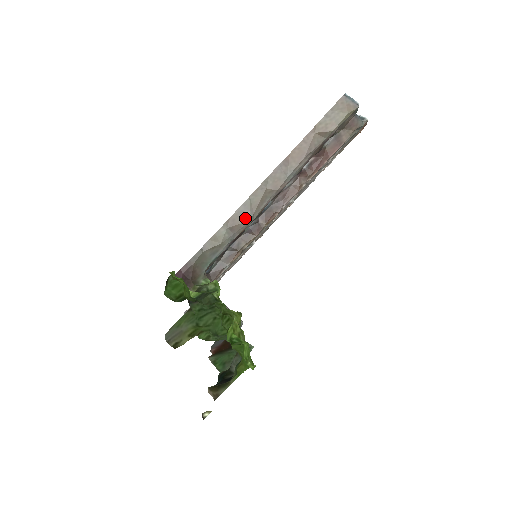
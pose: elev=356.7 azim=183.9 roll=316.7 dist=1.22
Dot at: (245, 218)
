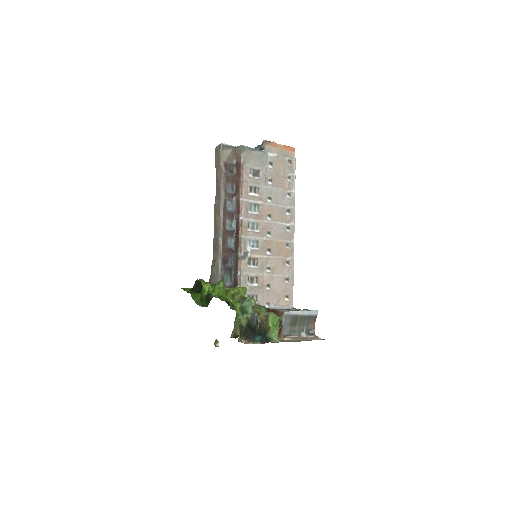
Dot at: (217, 239)
